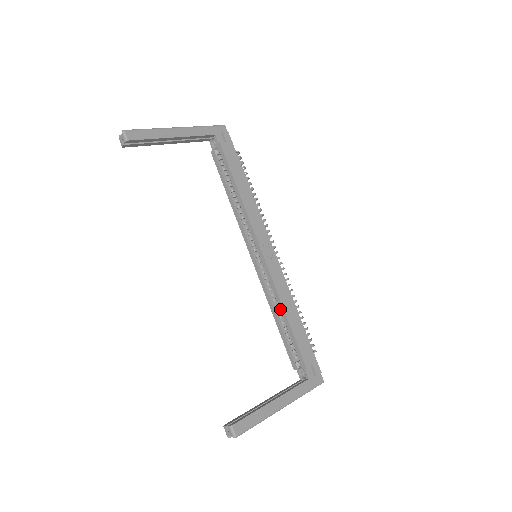
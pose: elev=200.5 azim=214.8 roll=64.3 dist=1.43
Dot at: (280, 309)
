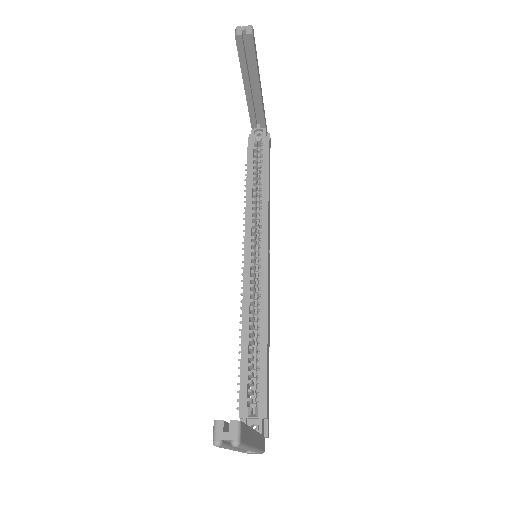
Dot at: (261, 328)
